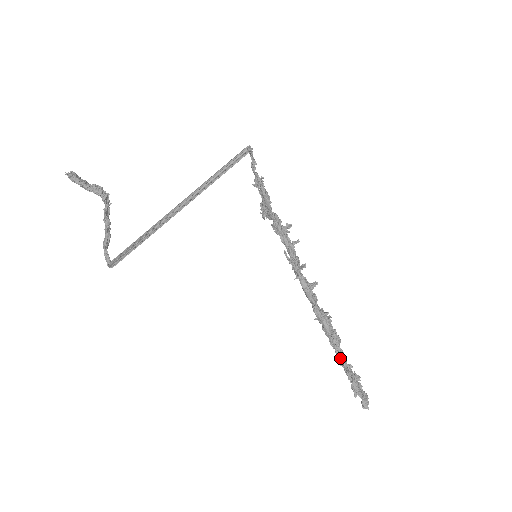
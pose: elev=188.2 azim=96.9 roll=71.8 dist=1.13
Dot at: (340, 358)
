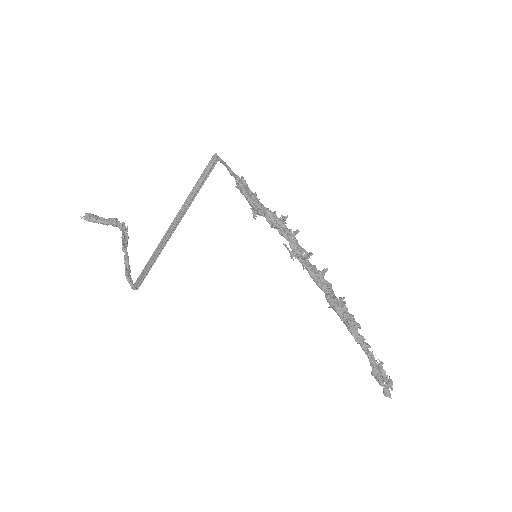
Dot at: (360, 344)
